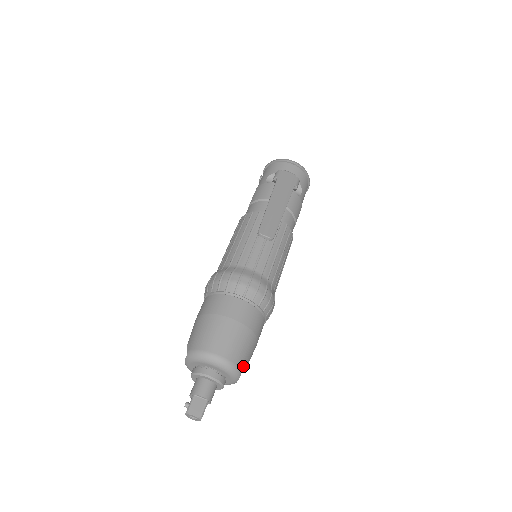
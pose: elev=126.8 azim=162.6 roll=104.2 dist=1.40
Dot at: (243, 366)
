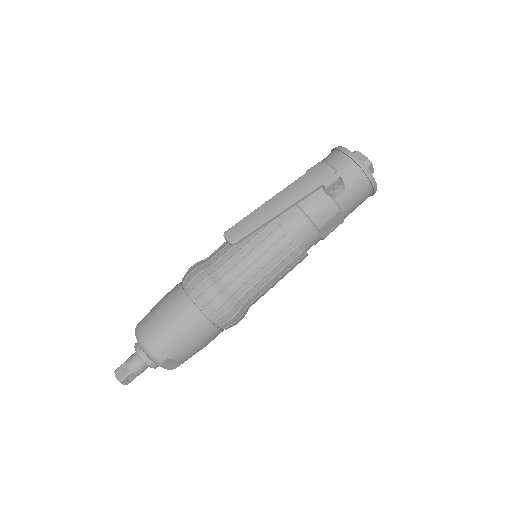
Dot at: (165, 357)
